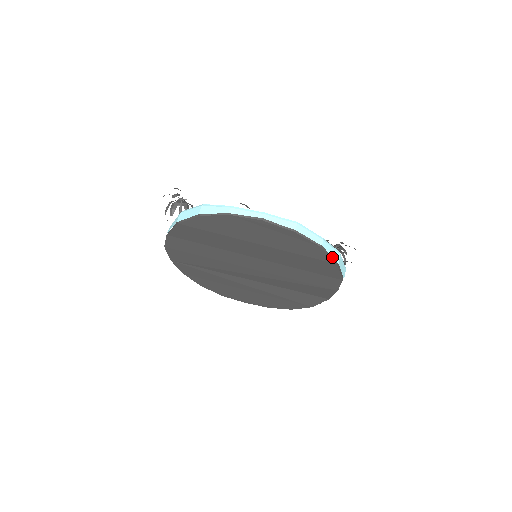
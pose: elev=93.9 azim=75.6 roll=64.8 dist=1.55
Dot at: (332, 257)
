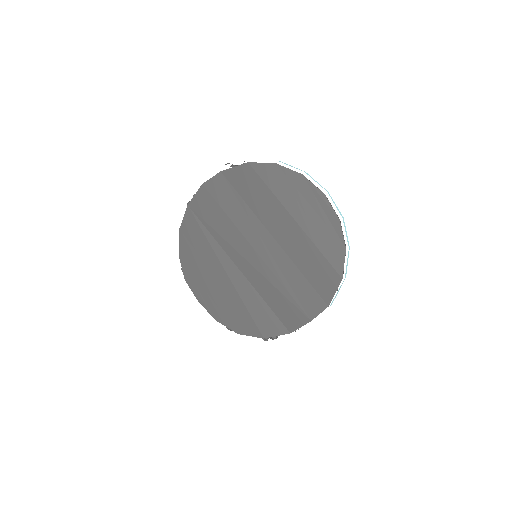
Dot at: (343, 269)
